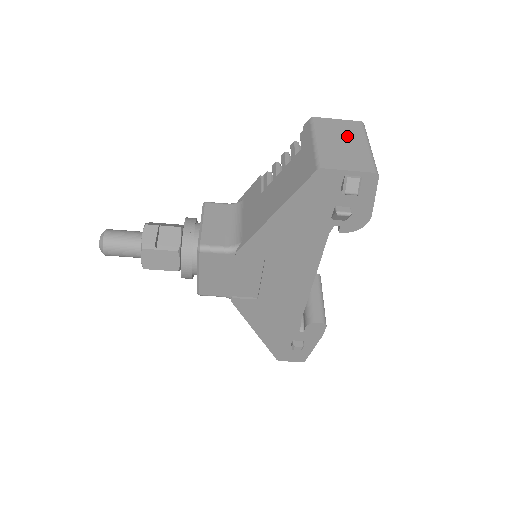
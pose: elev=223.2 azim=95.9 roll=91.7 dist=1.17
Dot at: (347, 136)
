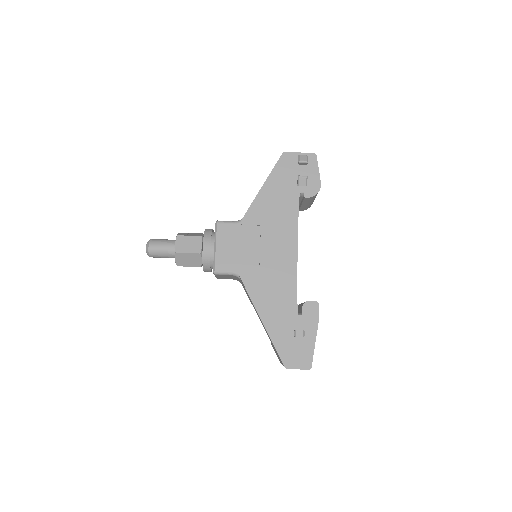
Dot at: occluded
